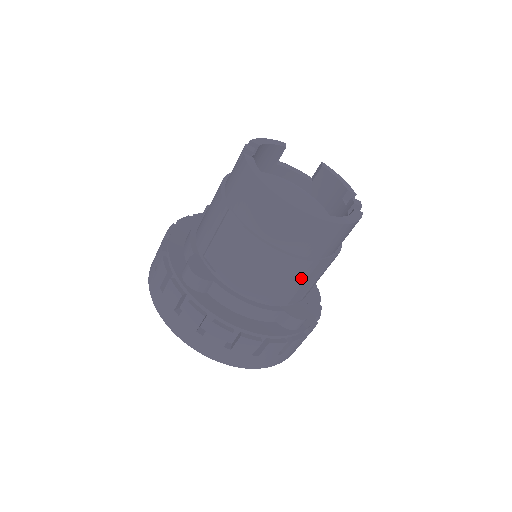
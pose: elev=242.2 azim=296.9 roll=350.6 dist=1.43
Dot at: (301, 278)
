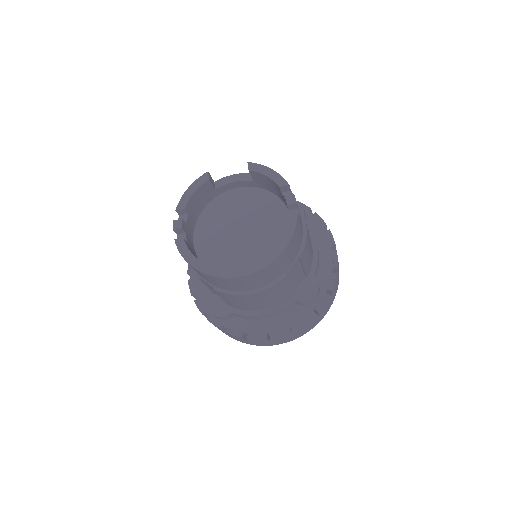
Dot at: (285, 287)
